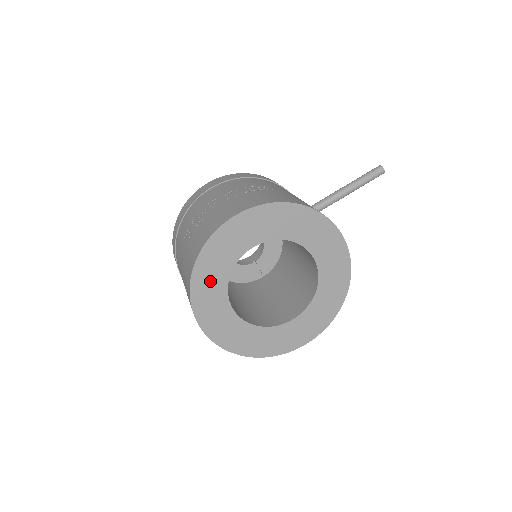
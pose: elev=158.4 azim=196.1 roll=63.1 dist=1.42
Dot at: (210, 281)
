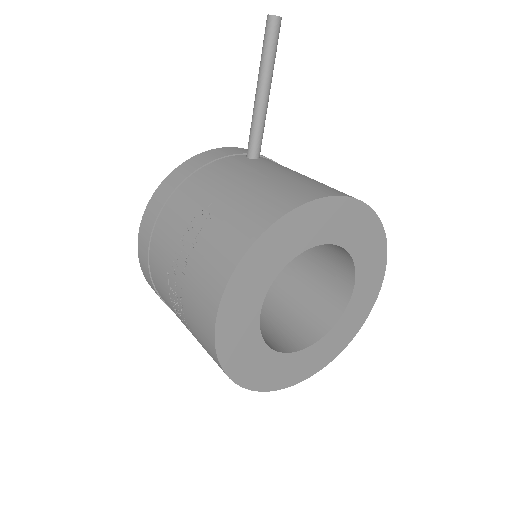
Dot at: (257, 368)
